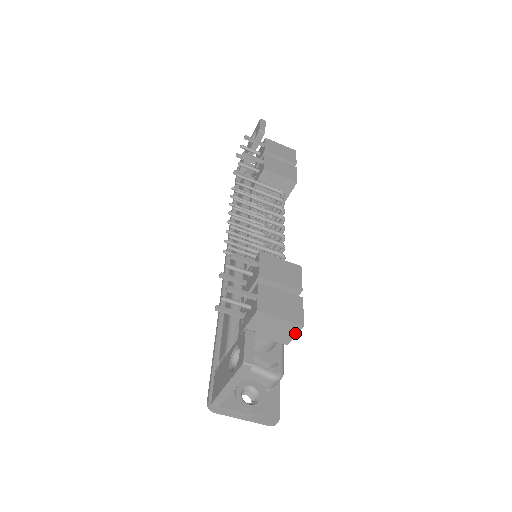
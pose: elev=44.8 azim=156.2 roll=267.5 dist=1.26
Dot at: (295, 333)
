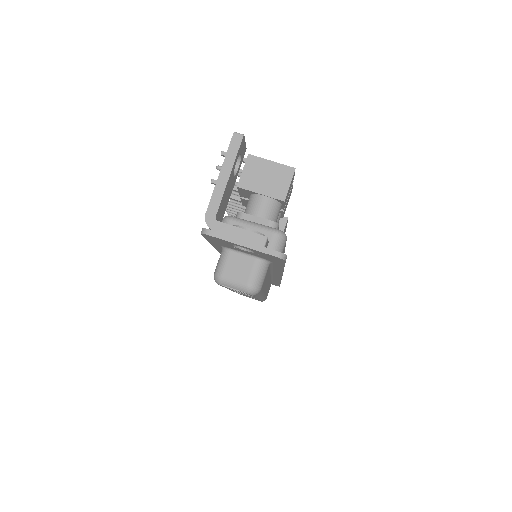
Dot at: (289, 181)
